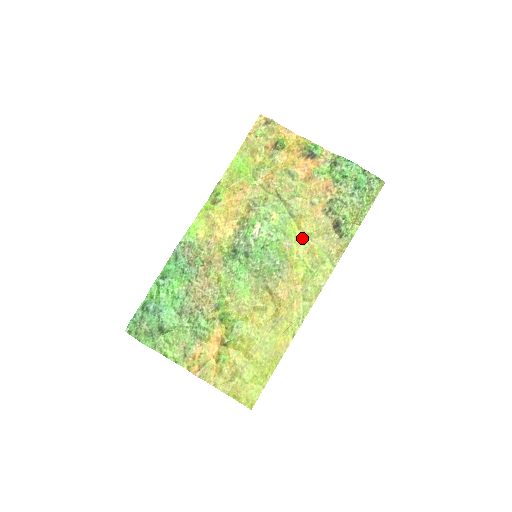
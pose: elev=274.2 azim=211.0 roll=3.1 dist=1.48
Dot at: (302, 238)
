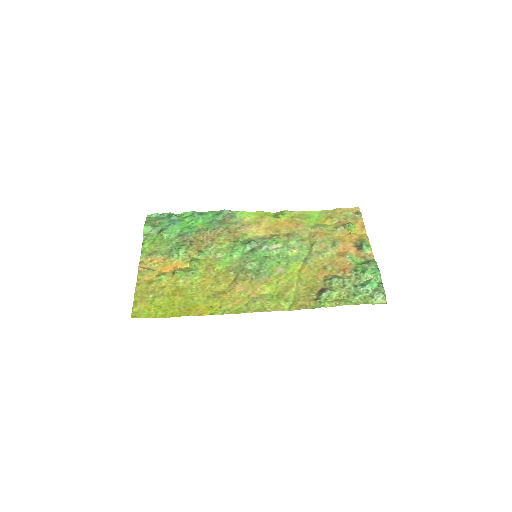
Dot at: (294, 277)
